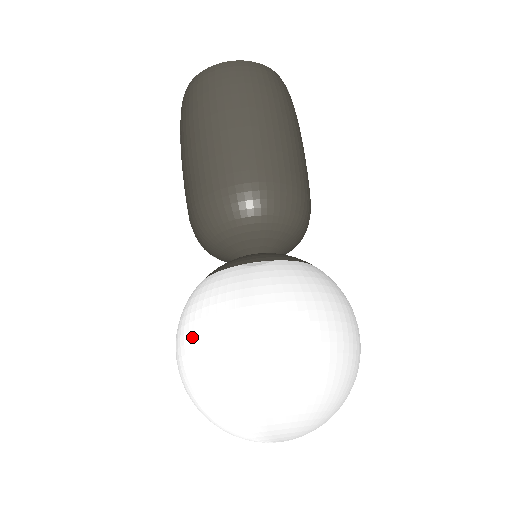
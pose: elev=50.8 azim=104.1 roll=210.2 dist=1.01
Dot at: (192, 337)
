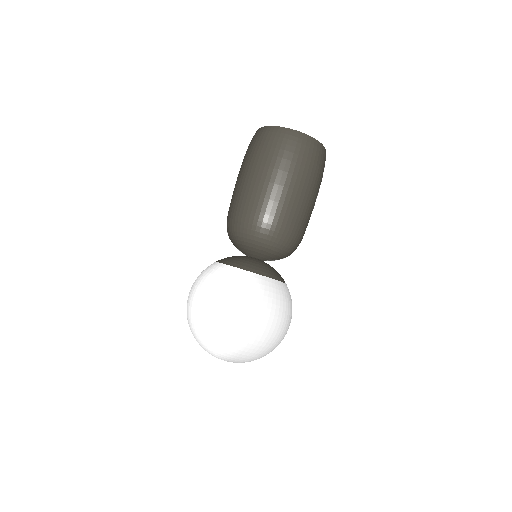
Dot at: (225, 305)
